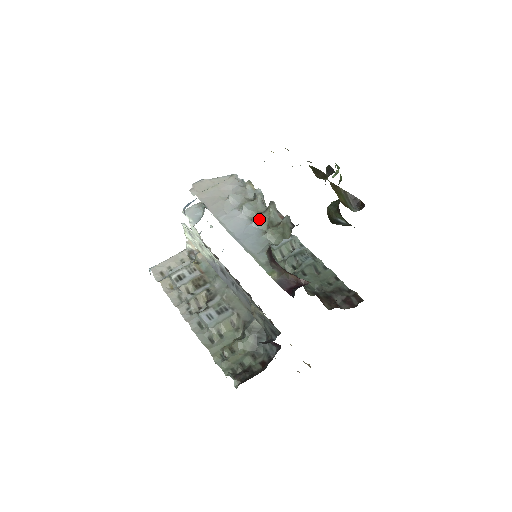
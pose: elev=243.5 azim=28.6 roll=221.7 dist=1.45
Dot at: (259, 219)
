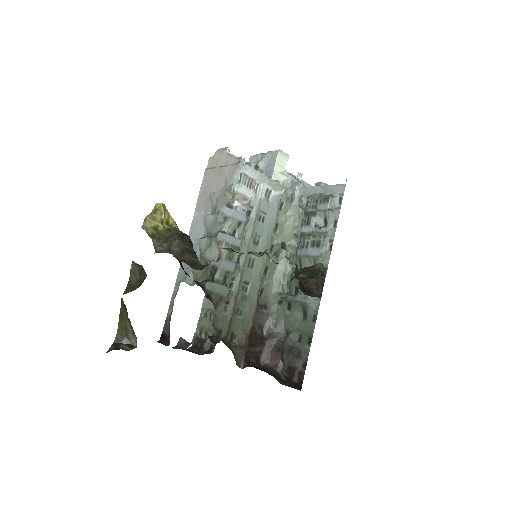
Dot at: (200, 245)
